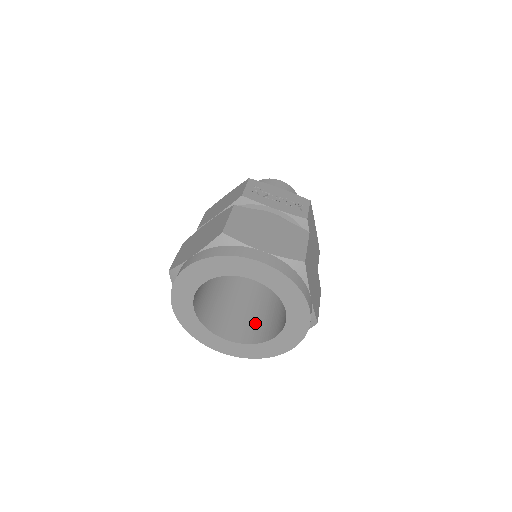
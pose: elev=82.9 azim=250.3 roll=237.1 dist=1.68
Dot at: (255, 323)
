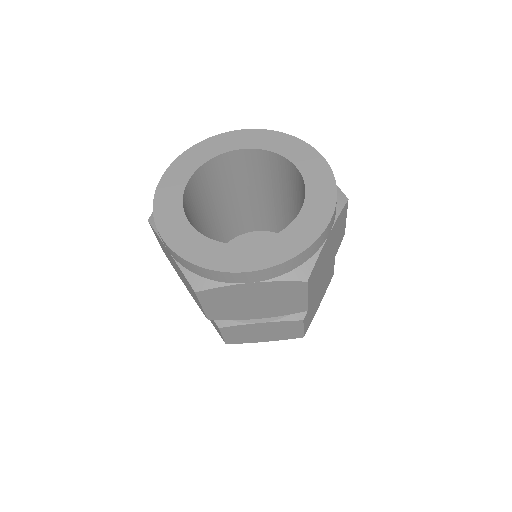
Dot at: occluded
